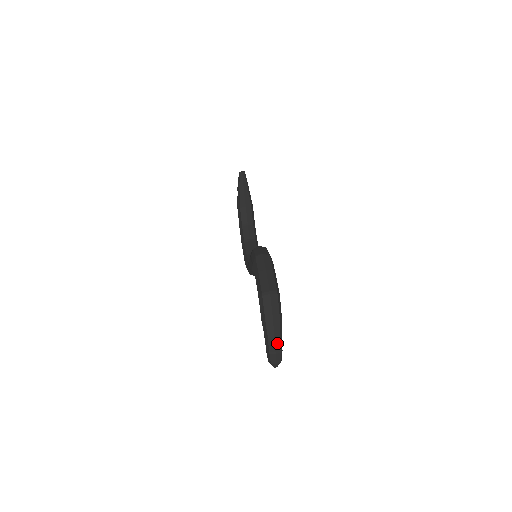
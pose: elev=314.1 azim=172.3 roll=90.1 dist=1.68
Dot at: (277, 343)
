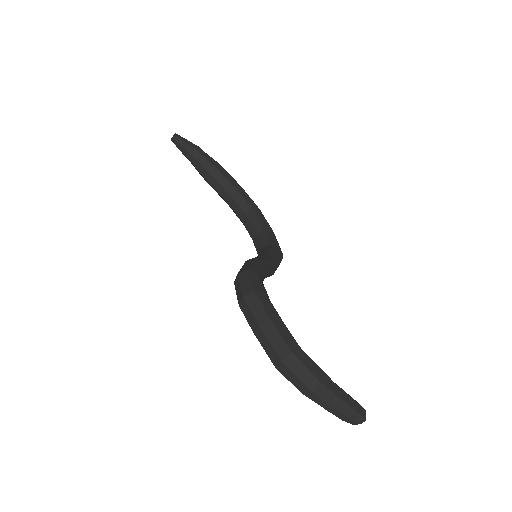
Dot at: (341, 408)
